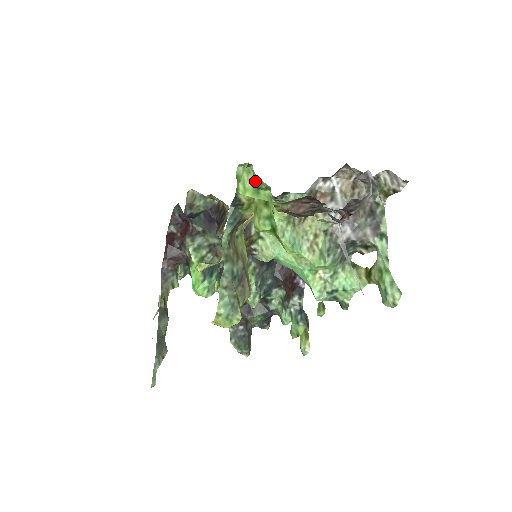
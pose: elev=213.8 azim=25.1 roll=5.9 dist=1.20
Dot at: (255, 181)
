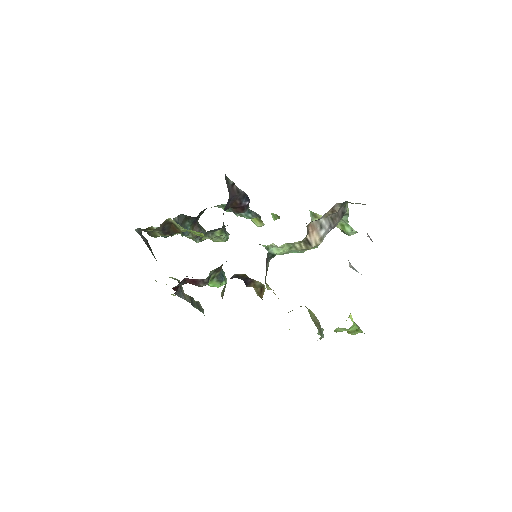
Dot at: occluded
